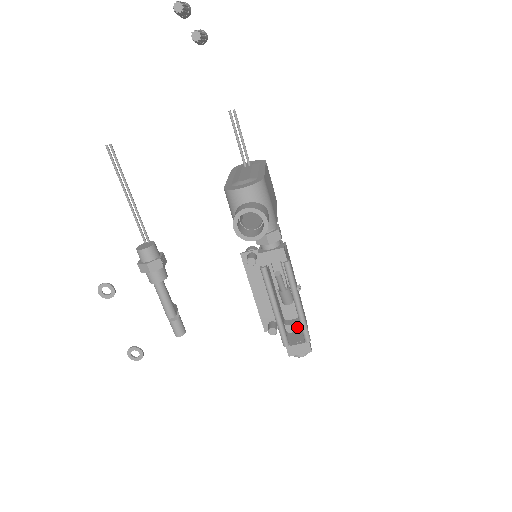
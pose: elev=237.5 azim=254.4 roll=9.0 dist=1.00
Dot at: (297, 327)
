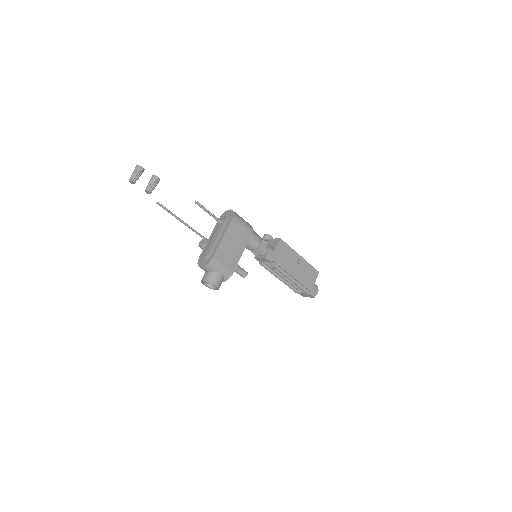
Dot at: occluded
